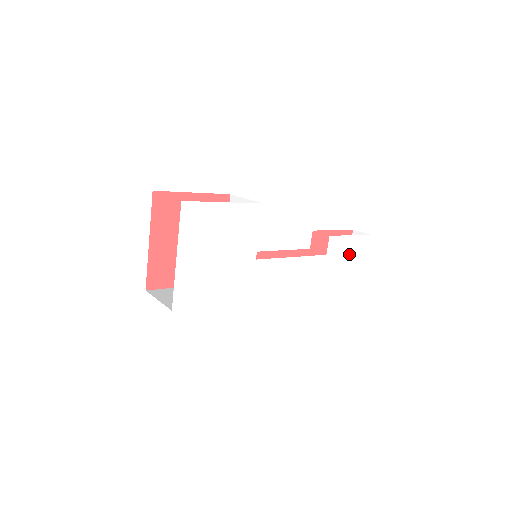
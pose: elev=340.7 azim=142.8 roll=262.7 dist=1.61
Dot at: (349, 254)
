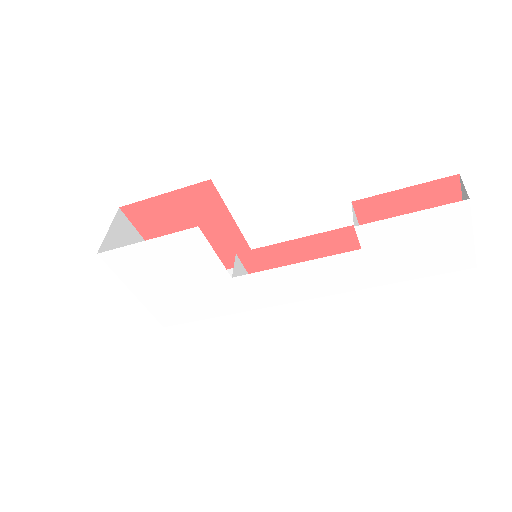
Dot at: (421, 236)
